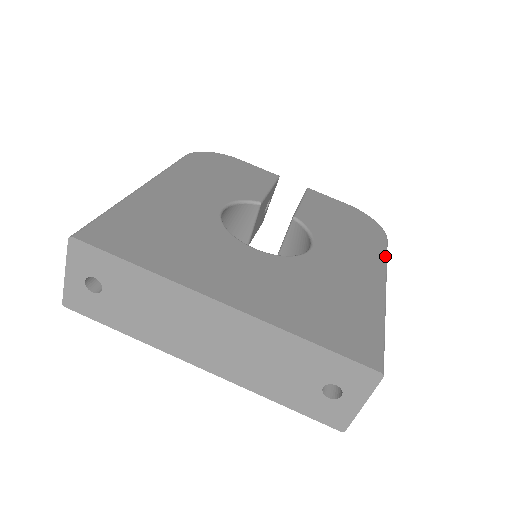
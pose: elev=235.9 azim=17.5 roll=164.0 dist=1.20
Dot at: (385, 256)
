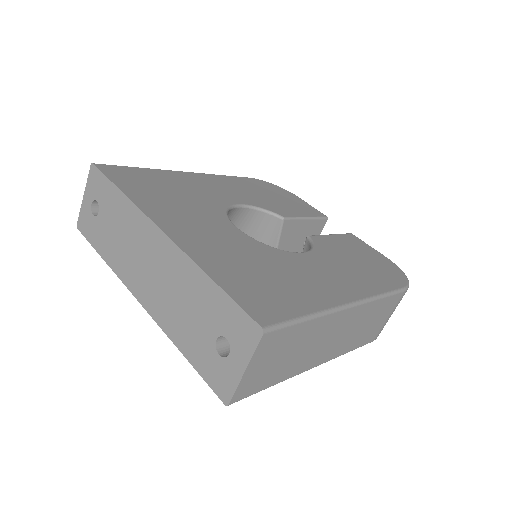
Dot at: (384, 292)
